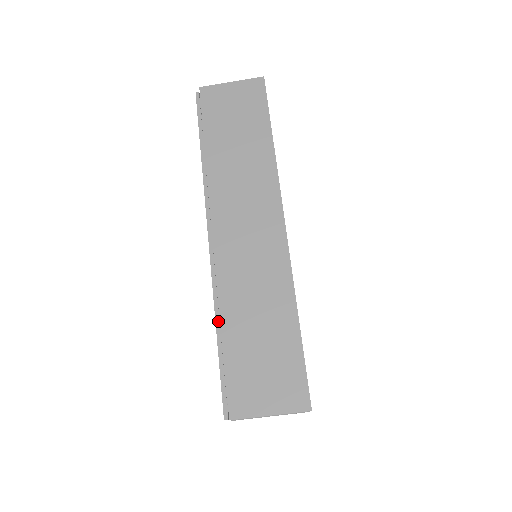
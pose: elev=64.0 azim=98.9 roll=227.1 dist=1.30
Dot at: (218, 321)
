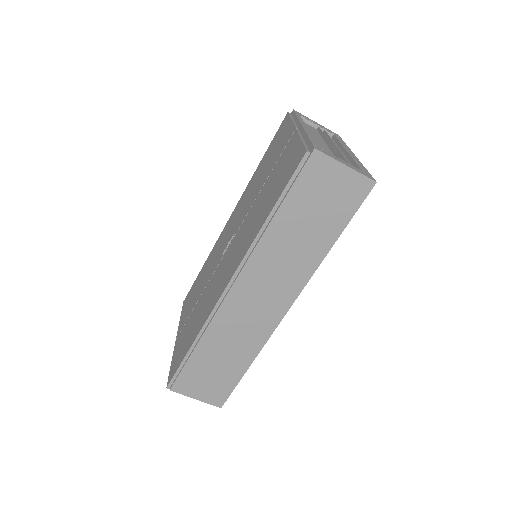
Dot at: (197, 341)
